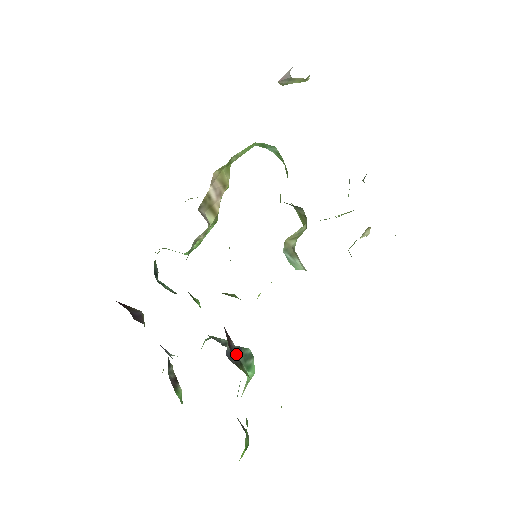
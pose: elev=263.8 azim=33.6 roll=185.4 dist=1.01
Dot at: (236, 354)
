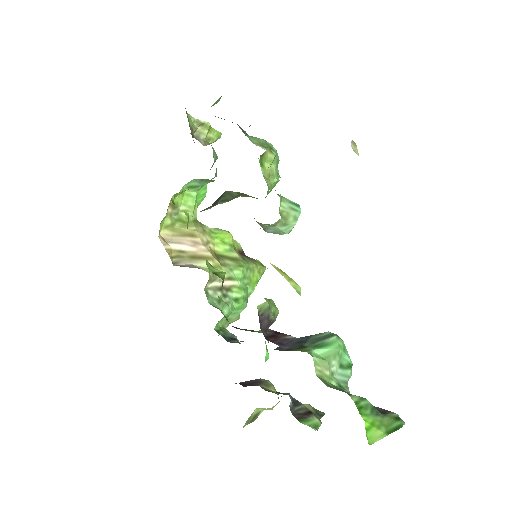
Dot at: (294, 343)
